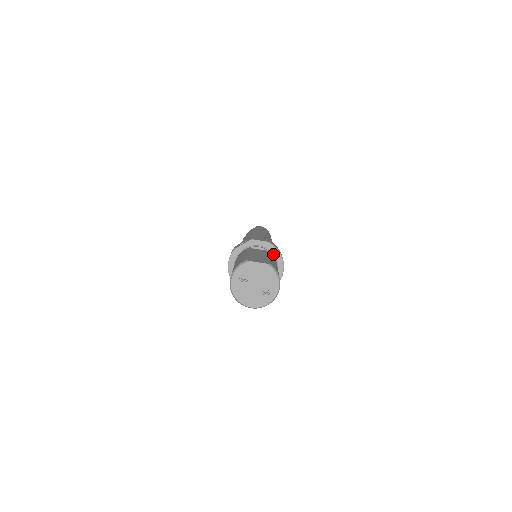
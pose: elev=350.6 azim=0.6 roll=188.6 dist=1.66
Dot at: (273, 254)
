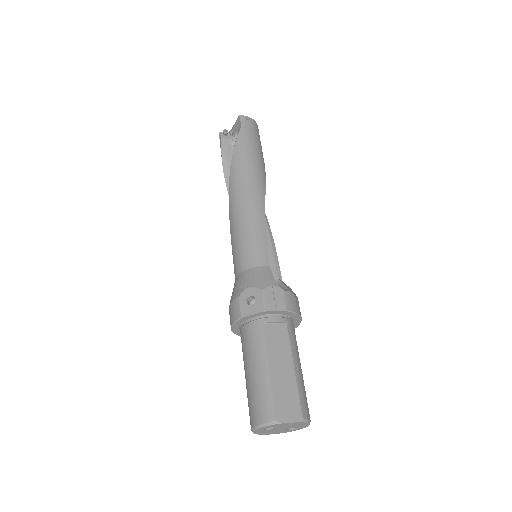
Dot at: (290, 317)
